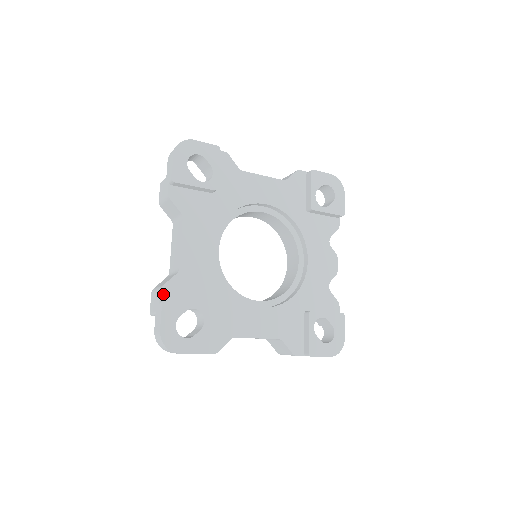
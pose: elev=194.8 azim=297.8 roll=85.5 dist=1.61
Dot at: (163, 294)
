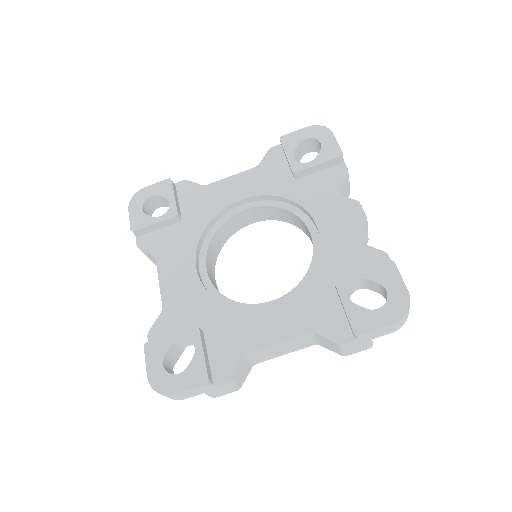
Dot at: (151, 339)
